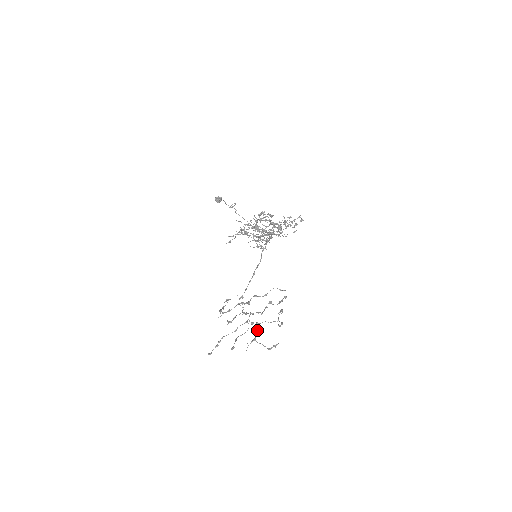
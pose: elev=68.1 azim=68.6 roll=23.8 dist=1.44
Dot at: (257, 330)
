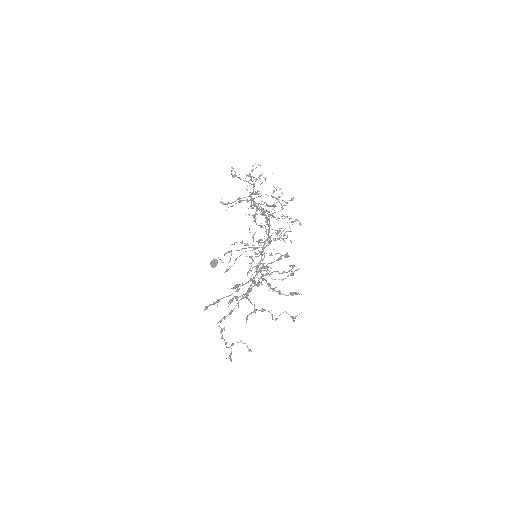
Dot at: occluded
